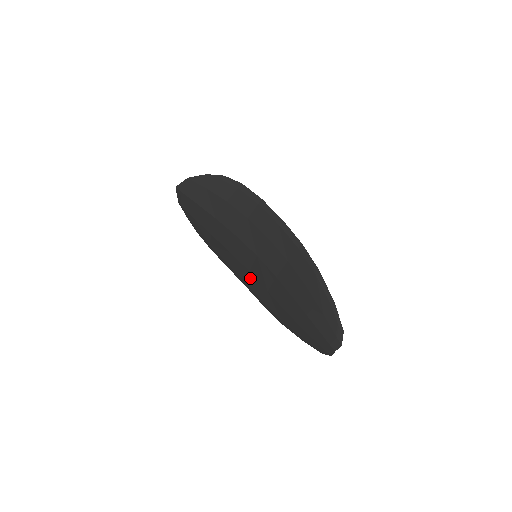
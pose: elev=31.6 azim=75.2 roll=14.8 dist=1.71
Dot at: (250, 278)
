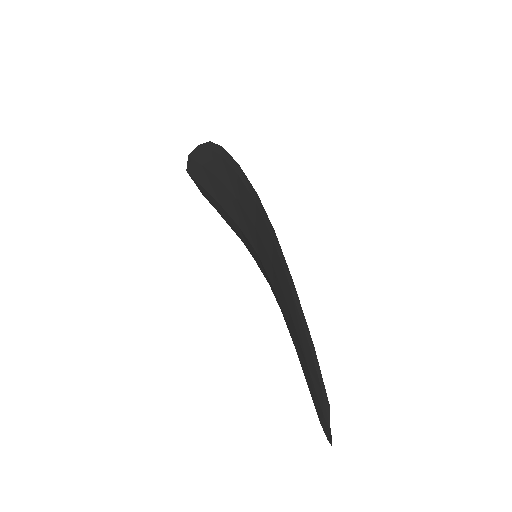
Dot at: occluded
